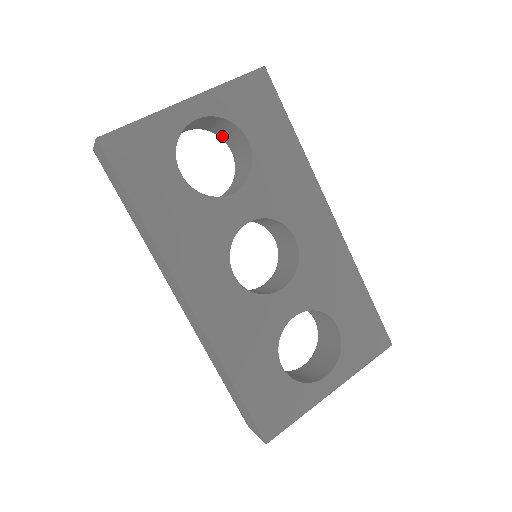
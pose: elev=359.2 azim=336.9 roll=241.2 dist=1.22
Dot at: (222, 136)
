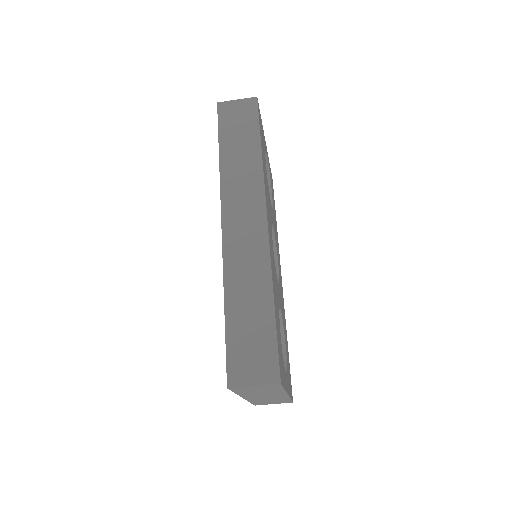
Dot at: occluded
